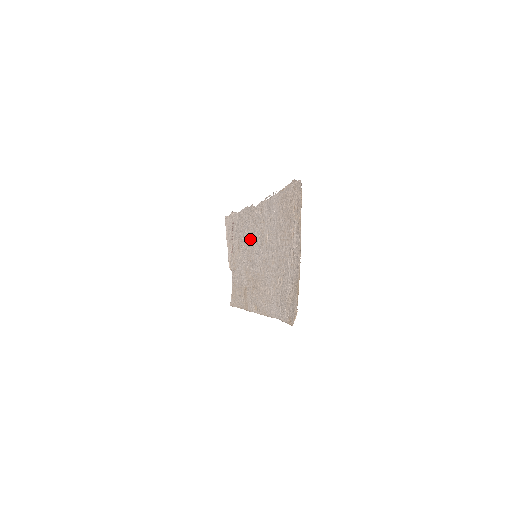
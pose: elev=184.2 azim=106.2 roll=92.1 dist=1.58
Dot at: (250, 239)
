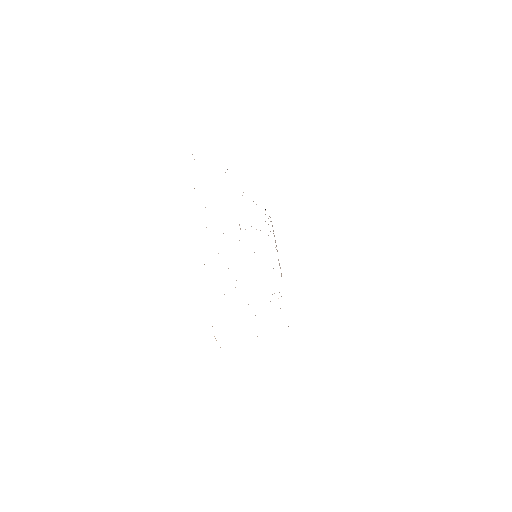
Dot at: occluded
